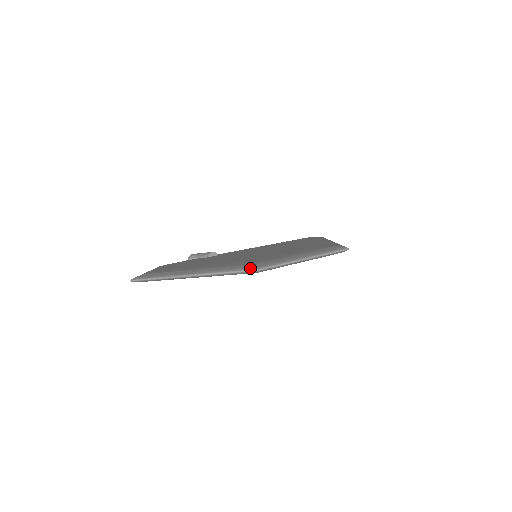
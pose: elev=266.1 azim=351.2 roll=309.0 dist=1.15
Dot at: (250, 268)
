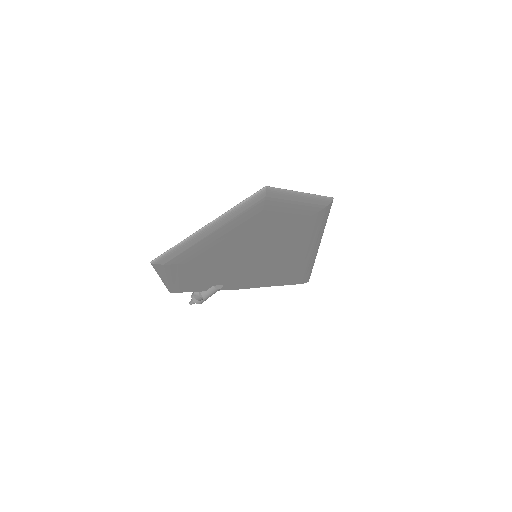
Dot at: (259, 190)
